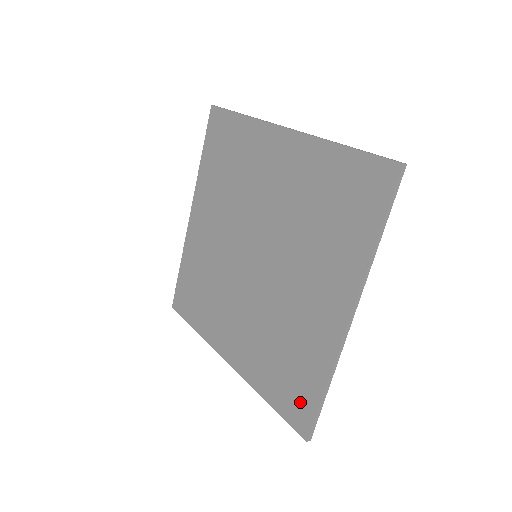
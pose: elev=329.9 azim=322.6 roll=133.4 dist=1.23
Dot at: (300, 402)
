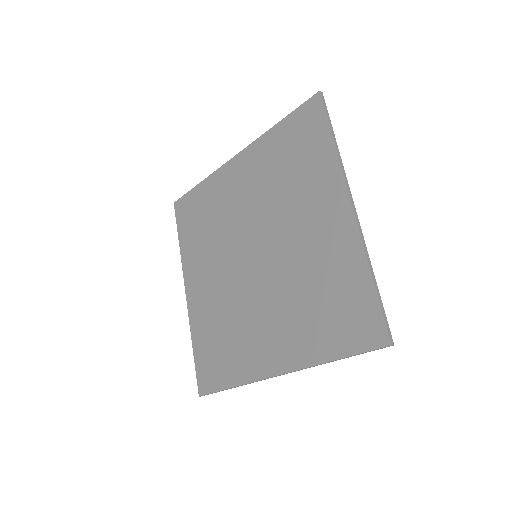
Dot at: (212, 374)
